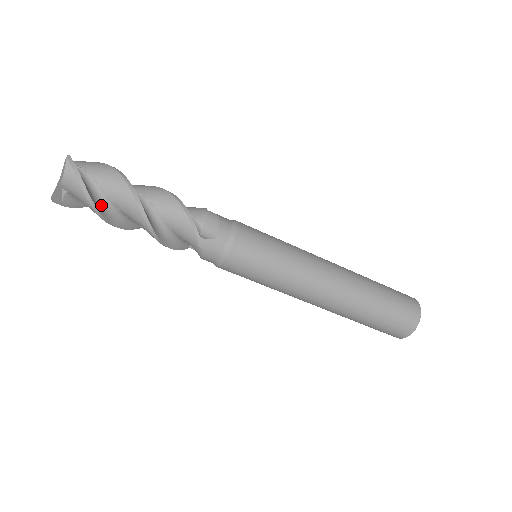
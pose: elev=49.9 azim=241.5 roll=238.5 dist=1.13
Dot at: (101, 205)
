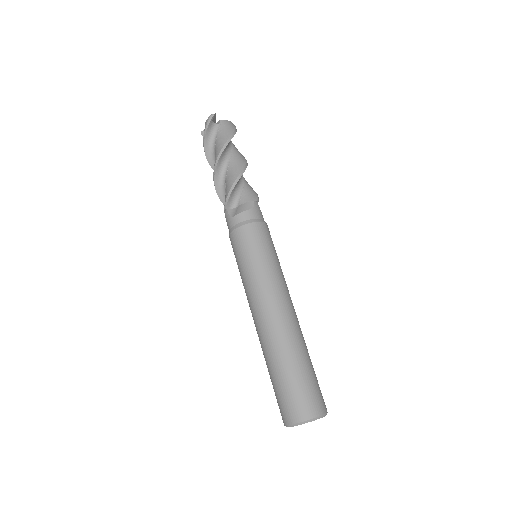
Dot at: (230, 141)
